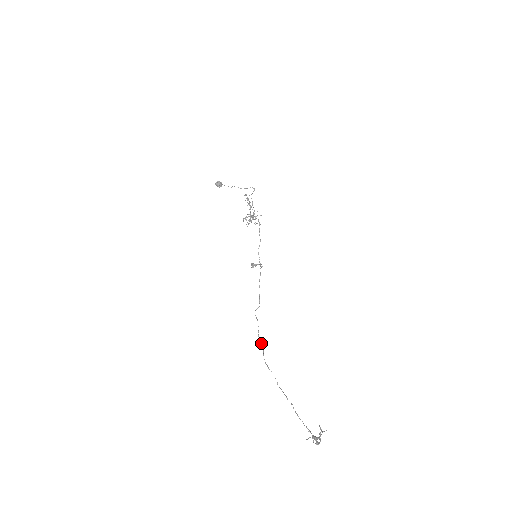
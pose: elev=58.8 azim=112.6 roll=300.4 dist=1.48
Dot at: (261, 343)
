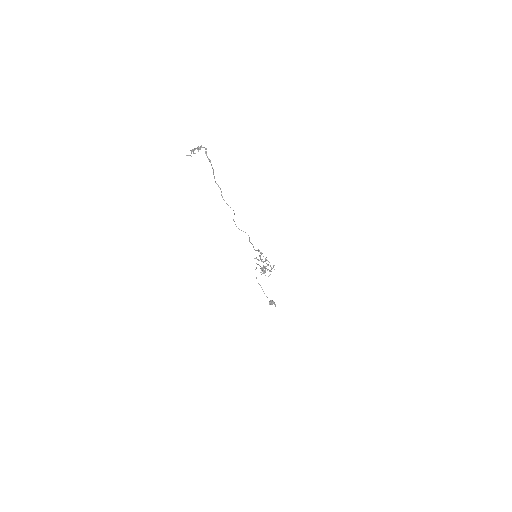
Dot at: (249, 238)
